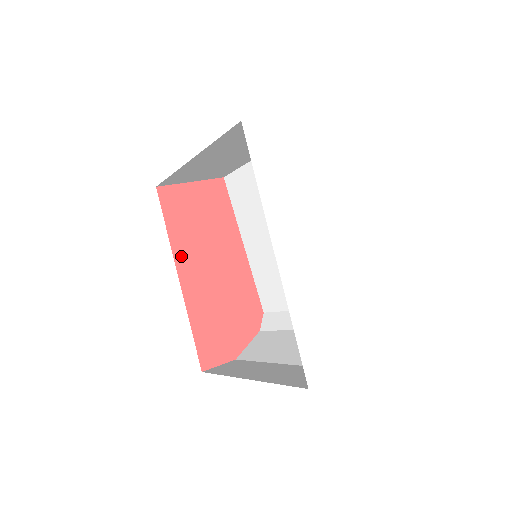
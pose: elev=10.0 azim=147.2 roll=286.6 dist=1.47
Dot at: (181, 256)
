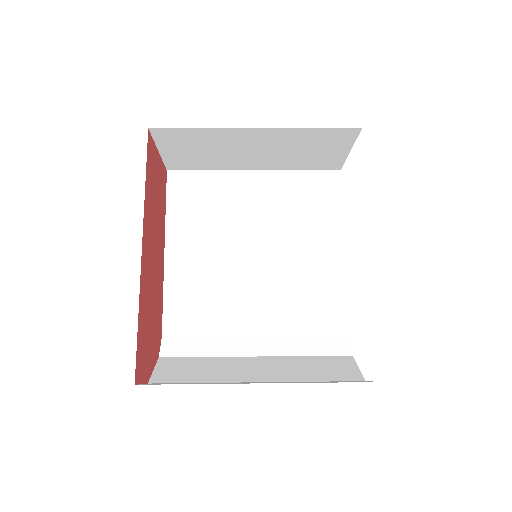
Dot at: (146, 222)
